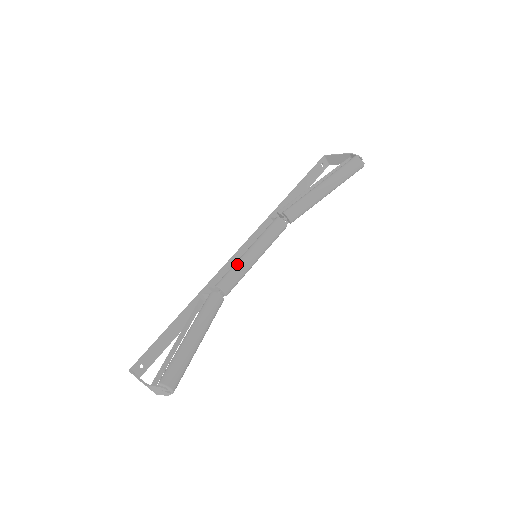
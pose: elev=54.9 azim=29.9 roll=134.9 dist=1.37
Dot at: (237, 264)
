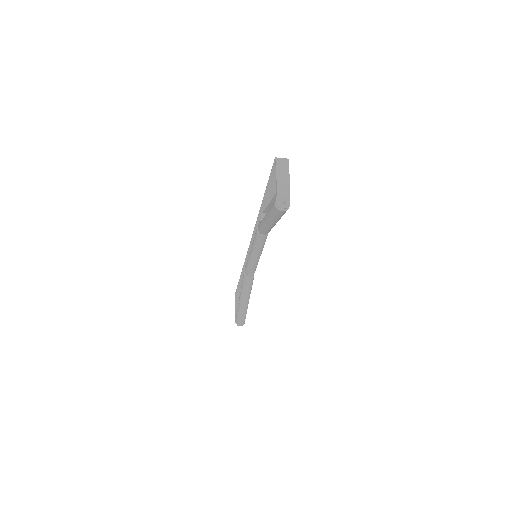
Dot at: (248, 260)
